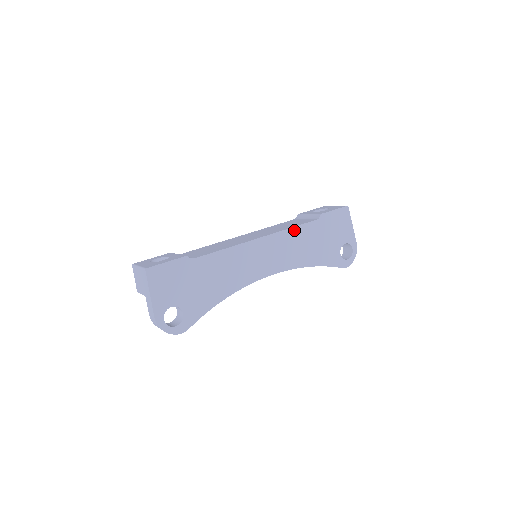
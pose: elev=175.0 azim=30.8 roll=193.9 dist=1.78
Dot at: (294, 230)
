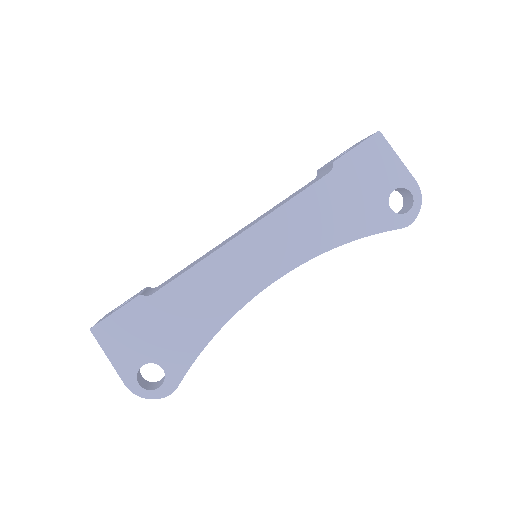
Dot at: (294, 202)
